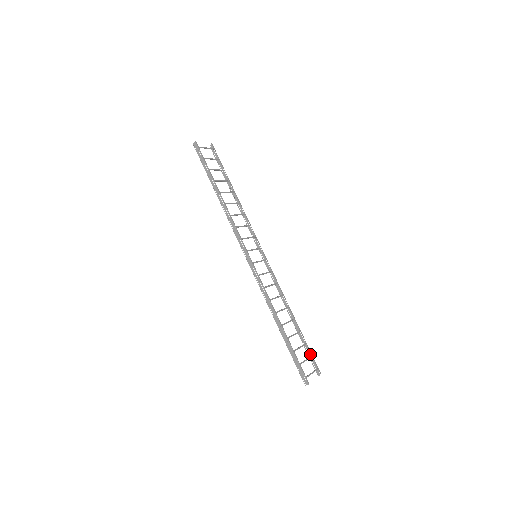
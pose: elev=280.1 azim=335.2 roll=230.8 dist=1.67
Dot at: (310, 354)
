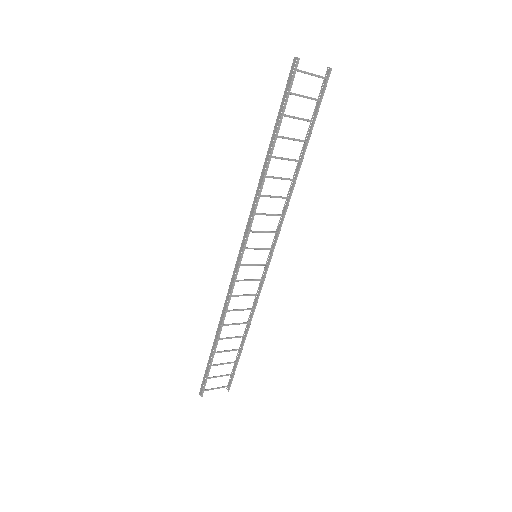
Dot at: (234, 370)
